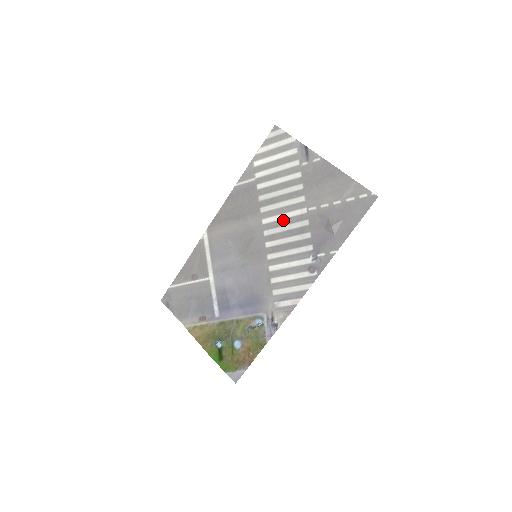
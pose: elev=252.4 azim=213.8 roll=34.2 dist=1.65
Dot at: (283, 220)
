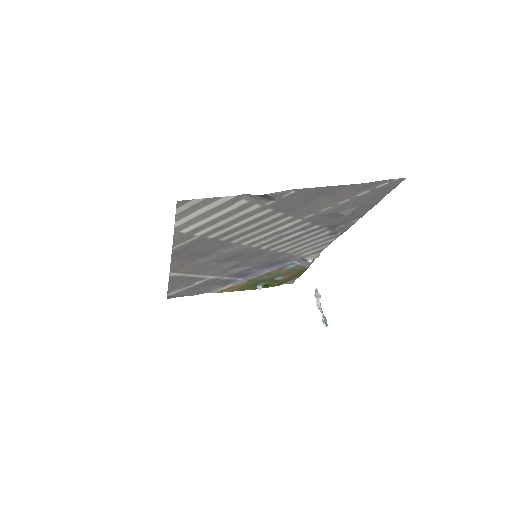
Dot at: (272, 234)
